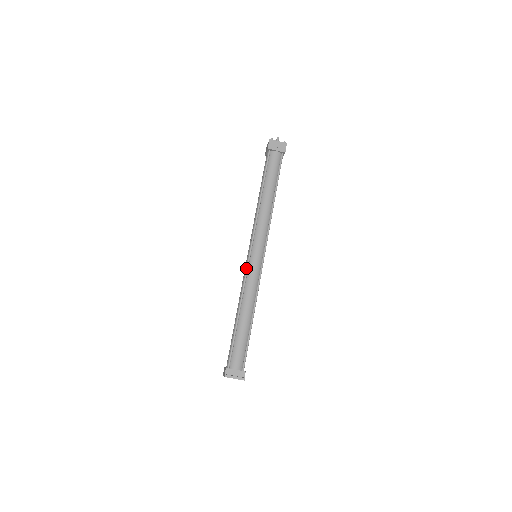
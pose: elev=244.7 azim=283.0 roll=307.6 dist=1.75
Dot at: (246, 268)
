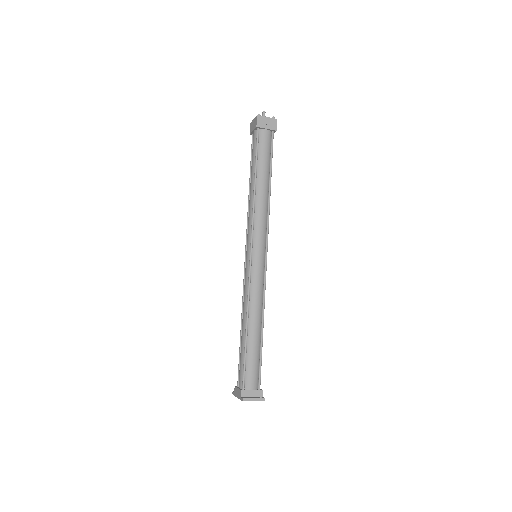
Dot at: (249, 272)
